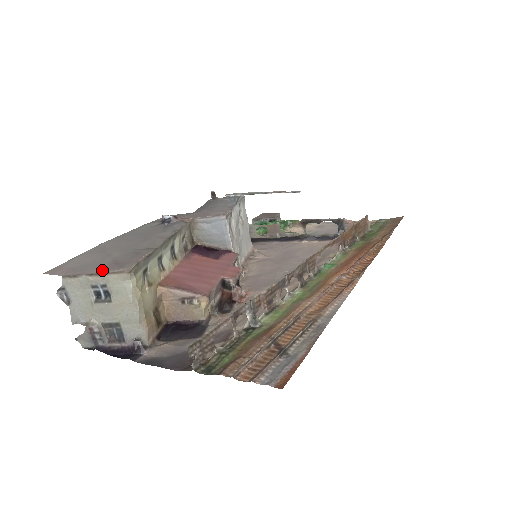
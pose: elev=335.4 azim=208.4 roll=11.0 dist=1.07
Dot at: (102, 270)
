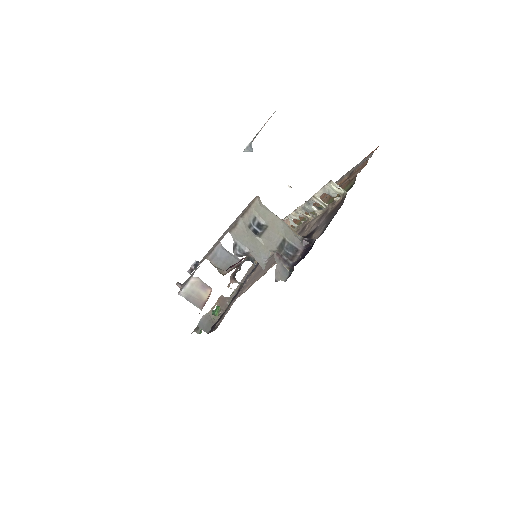
Dot at: (244, 211)
